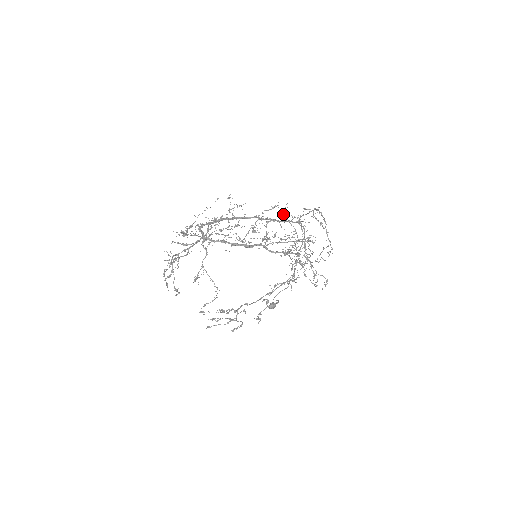
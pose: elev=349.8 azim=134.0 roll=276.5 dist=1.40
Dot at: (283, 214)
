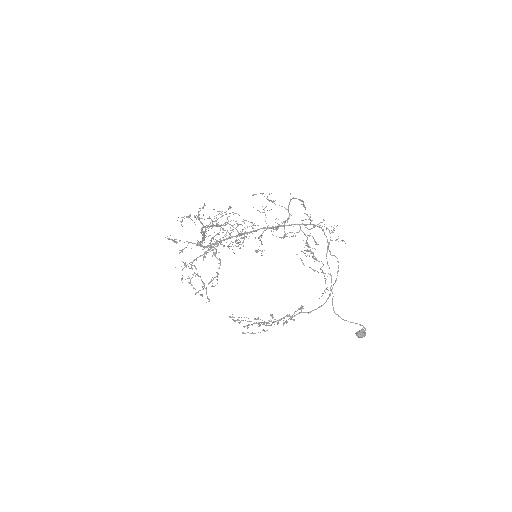
Dot at: (314, 226)
